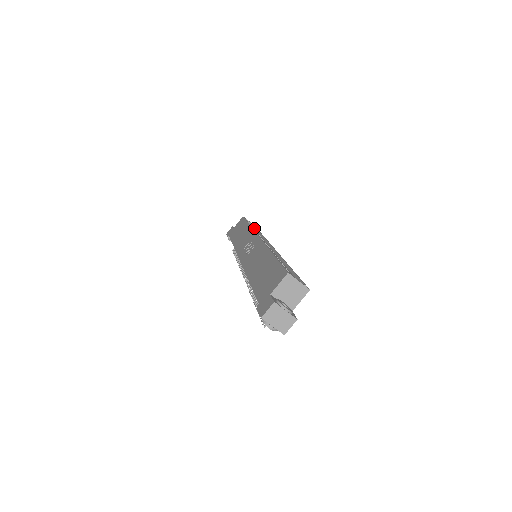
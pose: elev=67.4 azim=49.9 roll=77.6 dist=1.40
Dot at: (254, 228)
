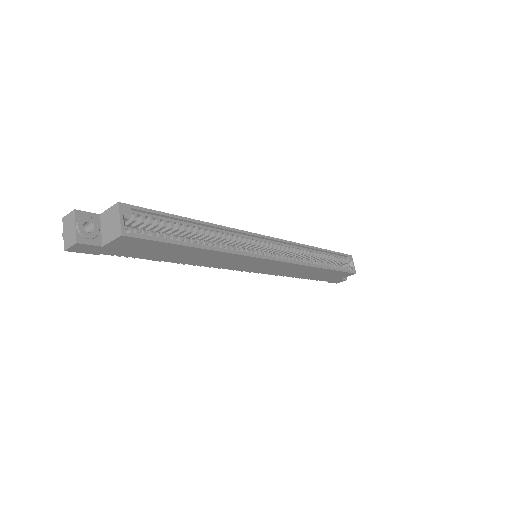
Dot at: (346, 270)
